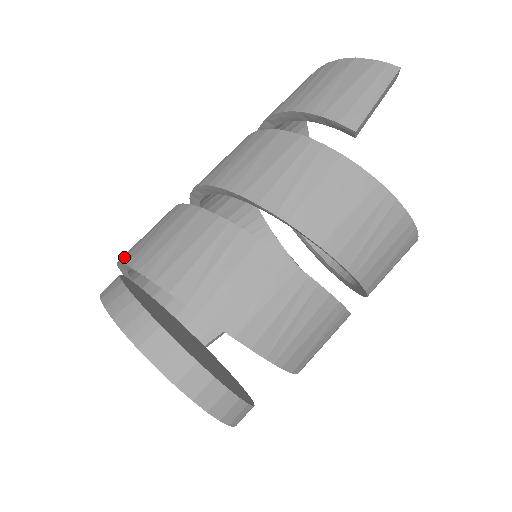
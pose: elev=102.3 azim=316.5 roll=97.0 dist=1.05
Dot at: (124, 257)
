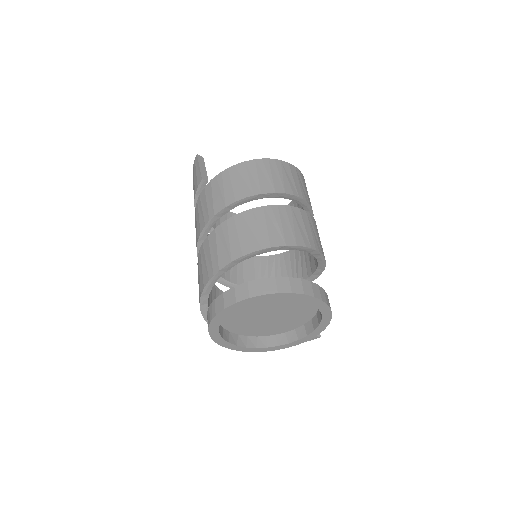
Dot at: occluded
